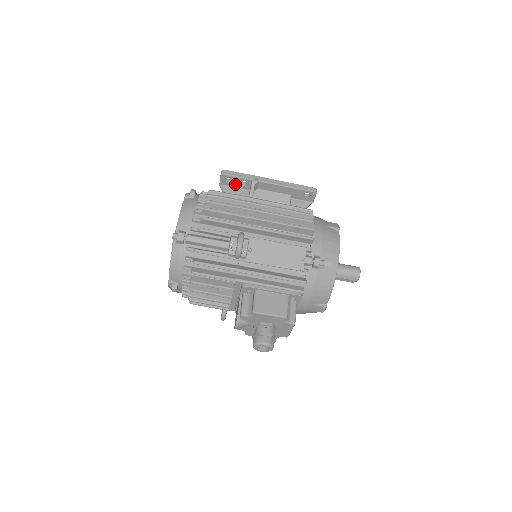
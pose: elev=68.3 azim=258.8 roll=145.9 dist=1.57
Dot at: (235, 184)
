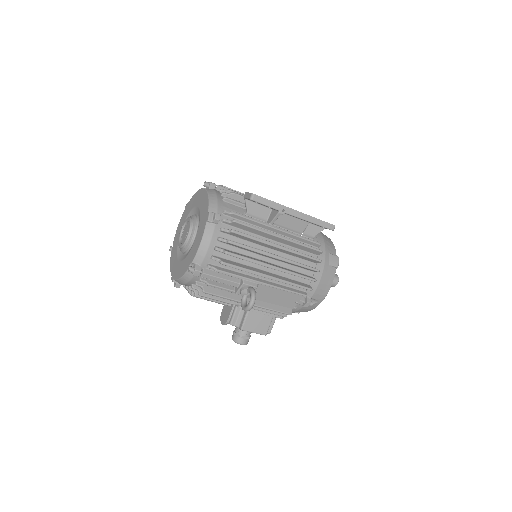
Dot at: (260, 204)
